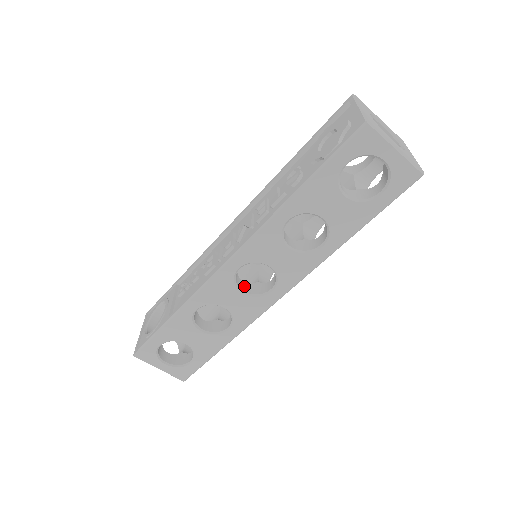
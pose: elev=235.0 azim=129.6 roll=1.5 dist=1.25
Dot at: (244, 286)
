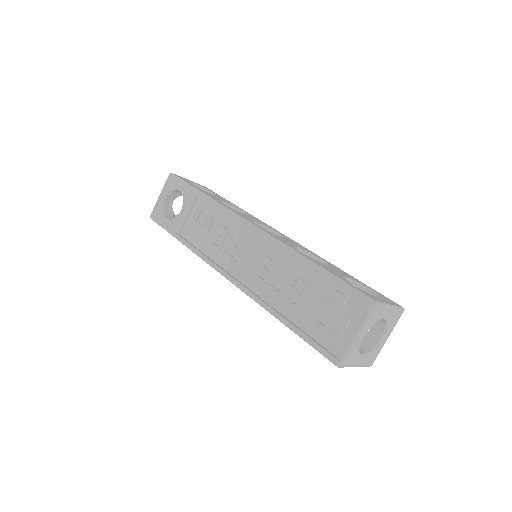
Dot at: occluded
